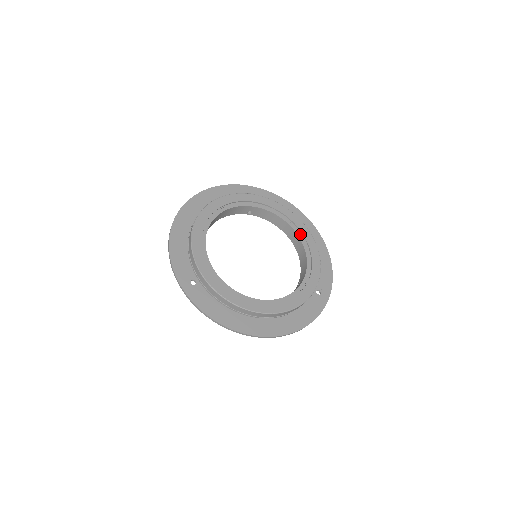
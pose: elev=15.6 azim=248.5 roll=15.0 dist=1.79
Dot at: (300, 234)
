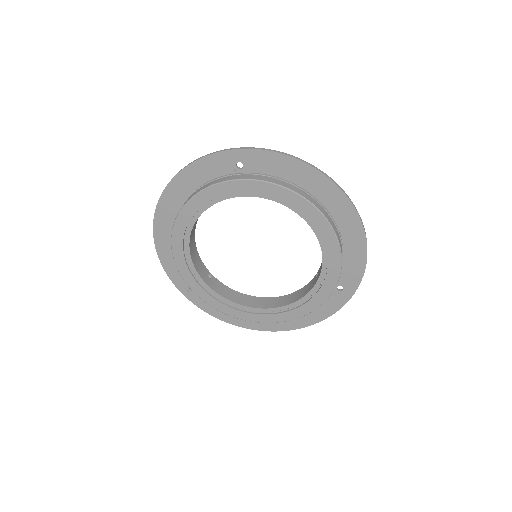
Dot at: (315, 227)
